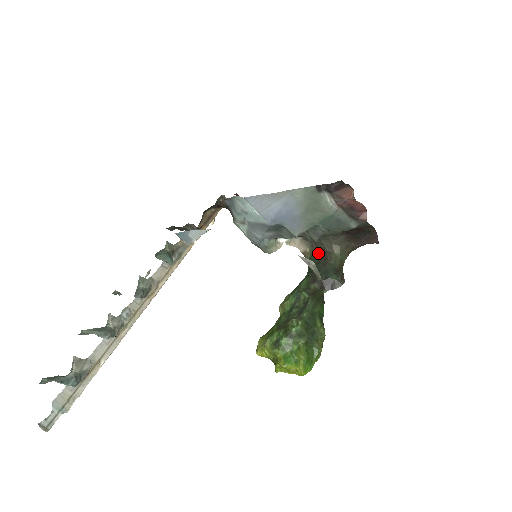
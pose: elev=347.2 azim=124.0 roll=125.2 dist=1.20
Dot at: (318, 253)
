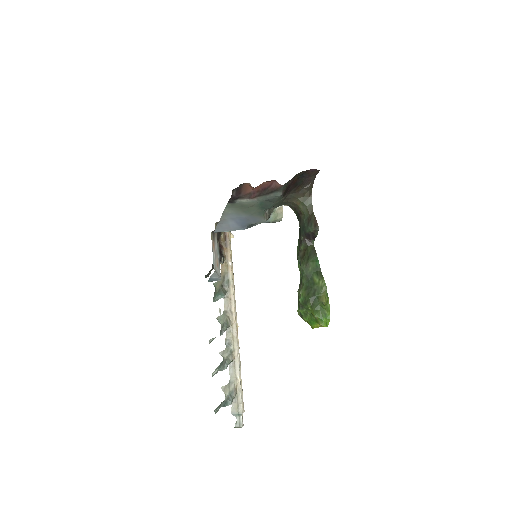
Dot at: occluded
